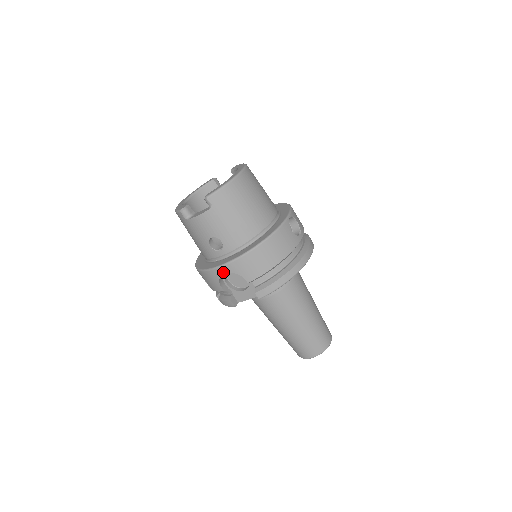
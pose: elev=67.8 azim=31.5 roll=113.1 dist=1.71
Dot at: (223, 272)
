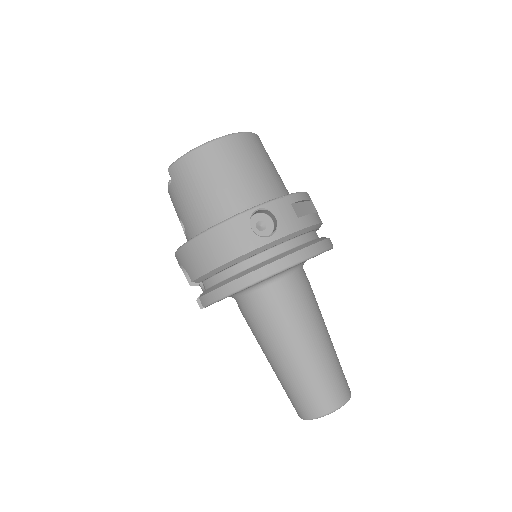
Dot at: (178, 261)
